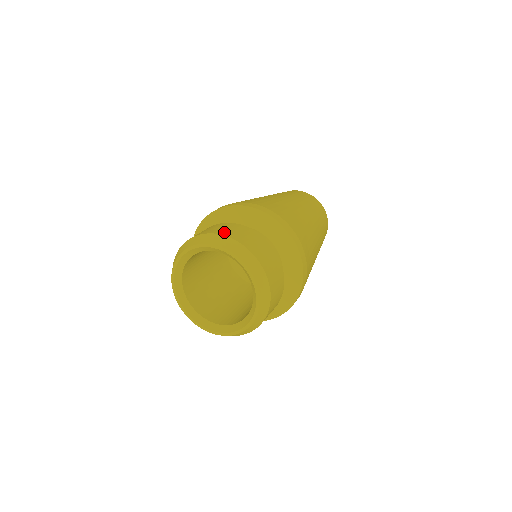
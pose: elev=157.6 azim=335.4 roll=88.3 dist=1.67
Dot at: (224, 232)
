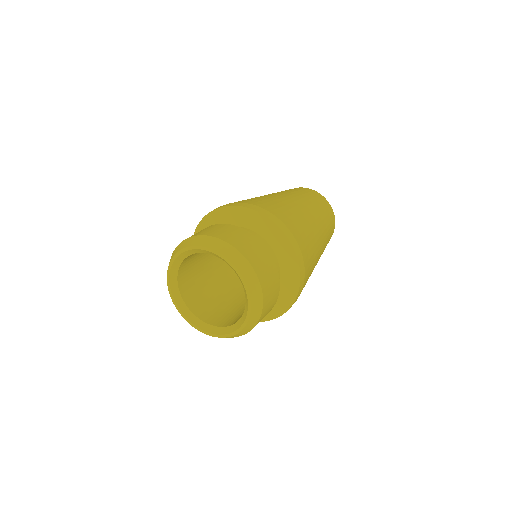
Dot at: (246, 251)
